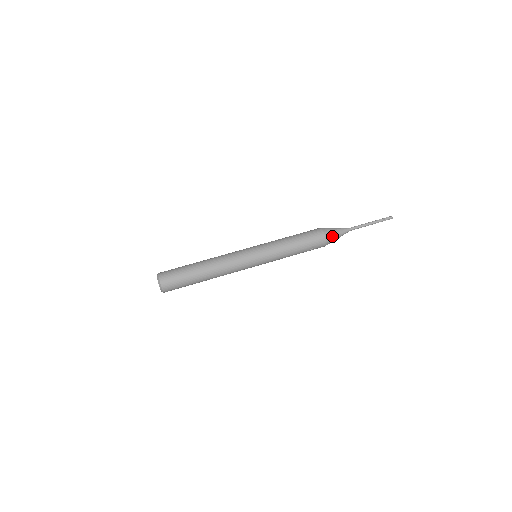
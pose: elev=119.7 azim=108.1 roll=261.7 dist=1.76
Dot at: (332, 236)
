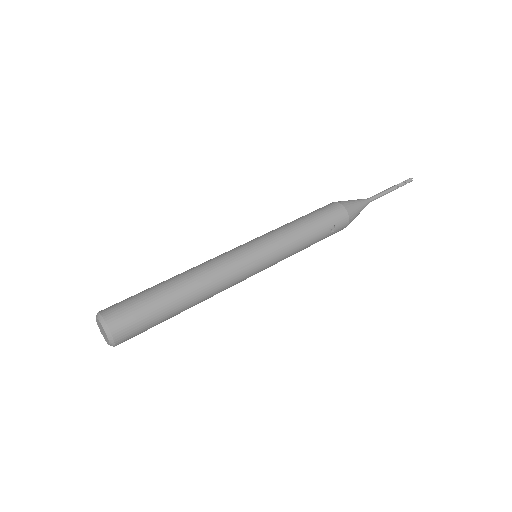
Dot at: (353, 208)
